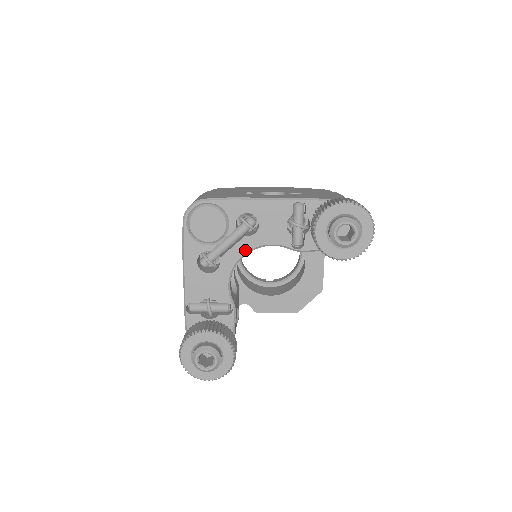
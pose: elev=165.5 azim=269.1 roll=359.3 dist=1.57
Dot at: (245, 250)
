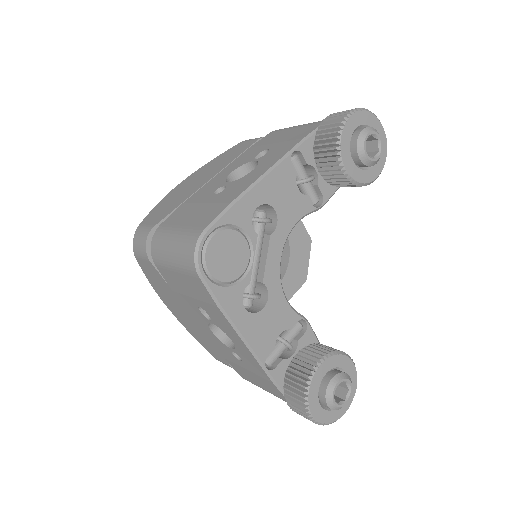
Dot at: (279, 250)
